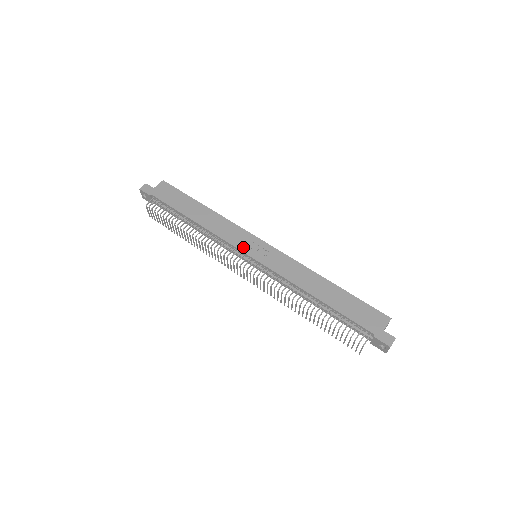
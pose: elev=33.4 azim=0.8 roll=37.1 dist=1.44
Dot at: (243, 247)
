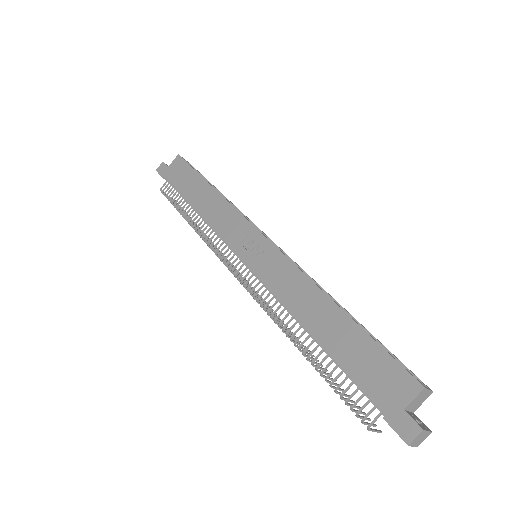
Dot at: (237, 245)
